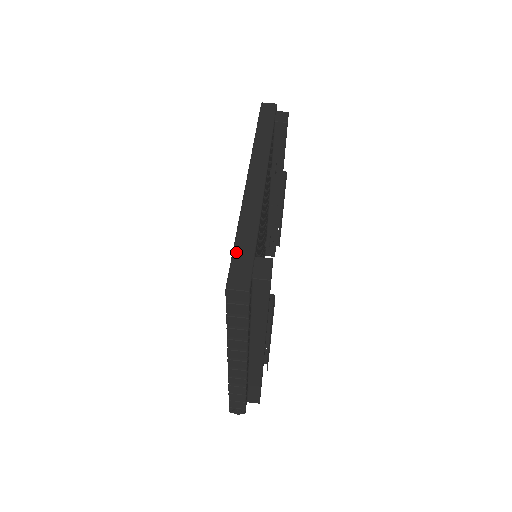
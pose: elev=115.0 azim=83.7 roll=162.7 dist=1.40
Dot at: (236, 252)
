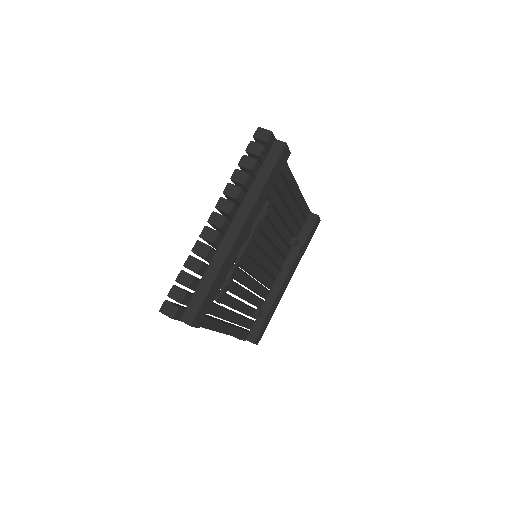
Dot at: occluded
